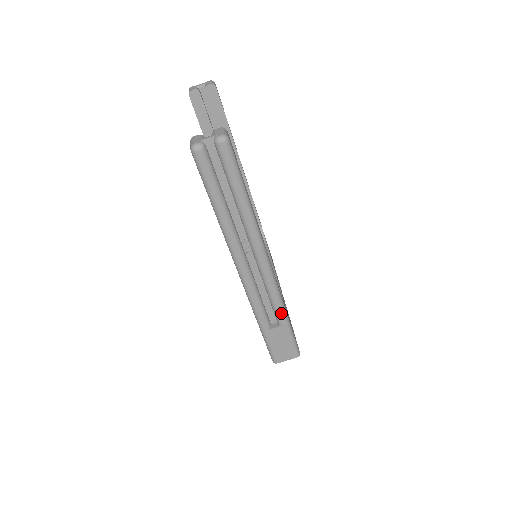
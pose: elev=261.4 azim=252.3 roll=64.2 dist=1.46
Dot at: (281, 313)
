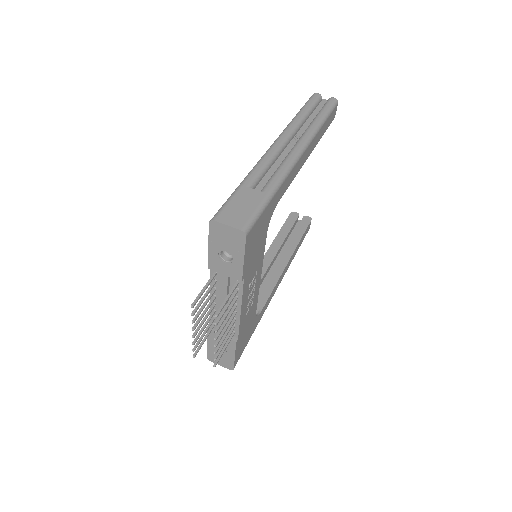
Dot at: (274, 183)
